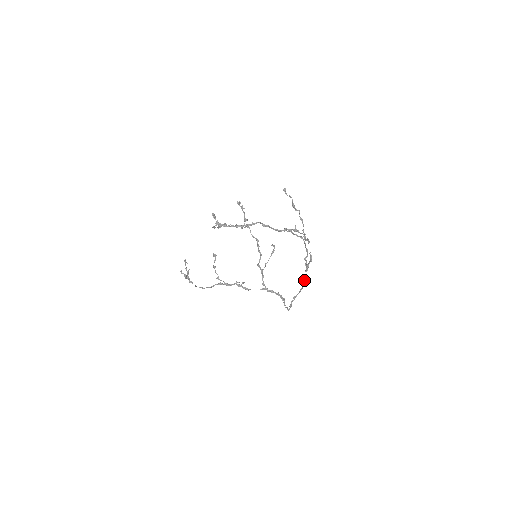
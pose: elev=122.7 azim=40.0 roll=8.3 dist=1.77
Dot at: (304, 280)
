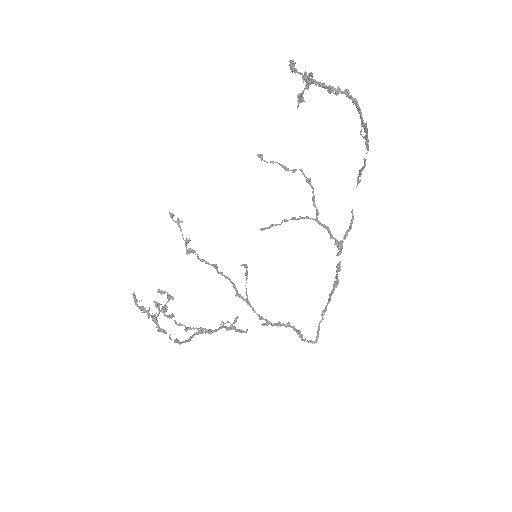
Dot at: occluded
